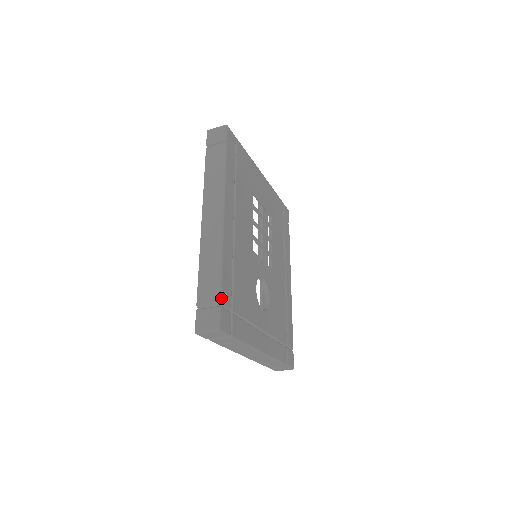
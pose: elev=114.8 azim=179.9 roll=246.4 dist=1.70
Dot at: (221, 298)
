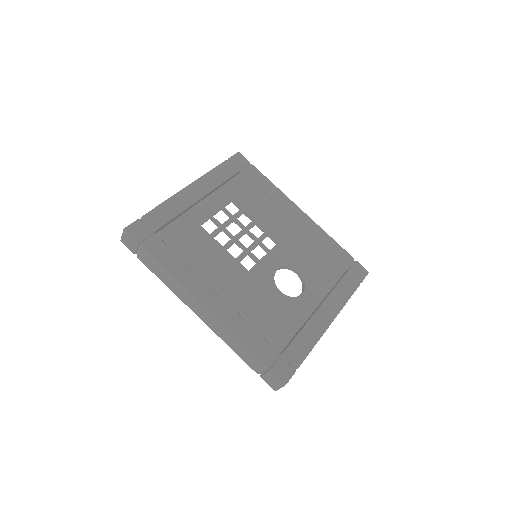
Dot at: (264, 363)
